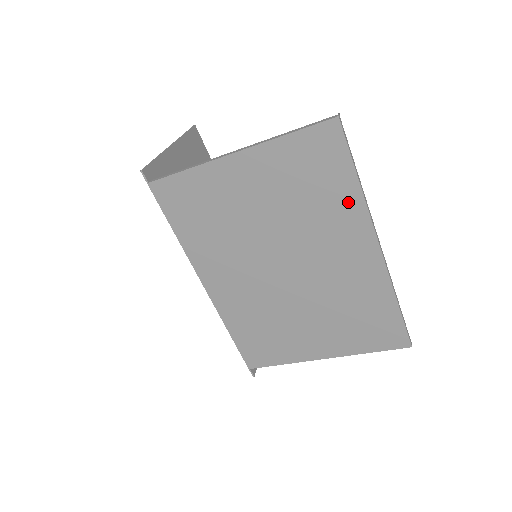
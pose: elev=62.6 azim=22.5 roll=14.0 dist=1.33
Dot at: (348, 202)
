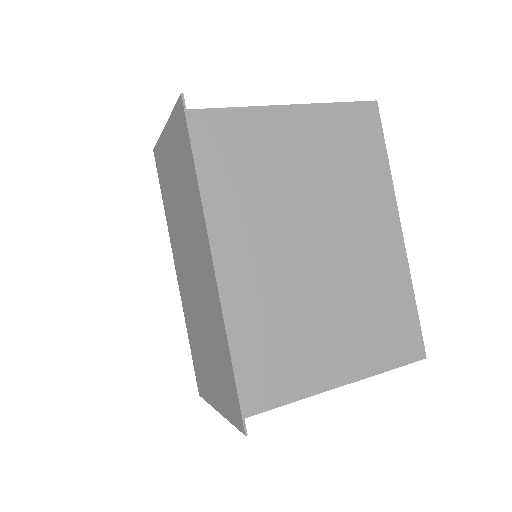
Dot at: (379, 178)
